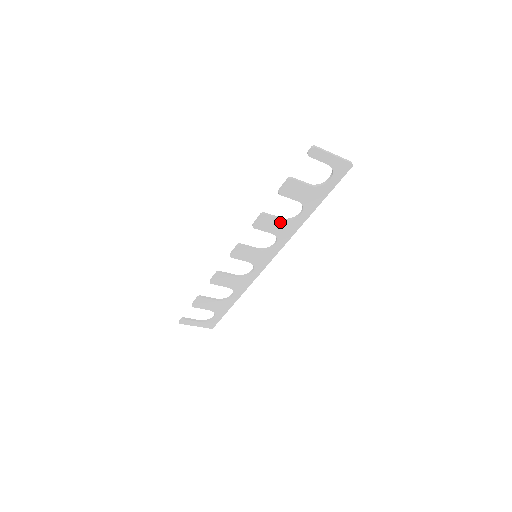
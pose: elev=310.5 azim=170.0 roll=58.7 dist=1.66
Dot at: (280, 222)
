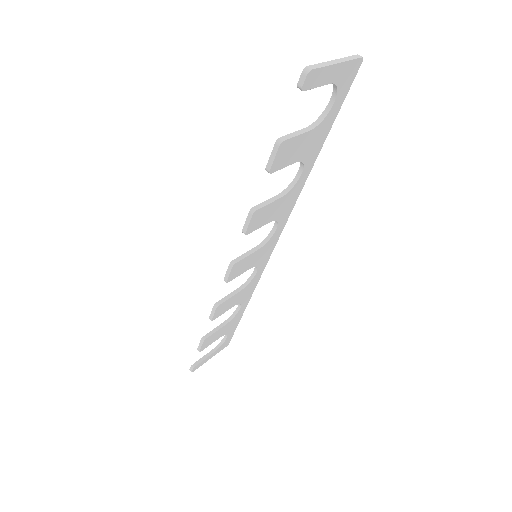
Dot at: (277, 202)
